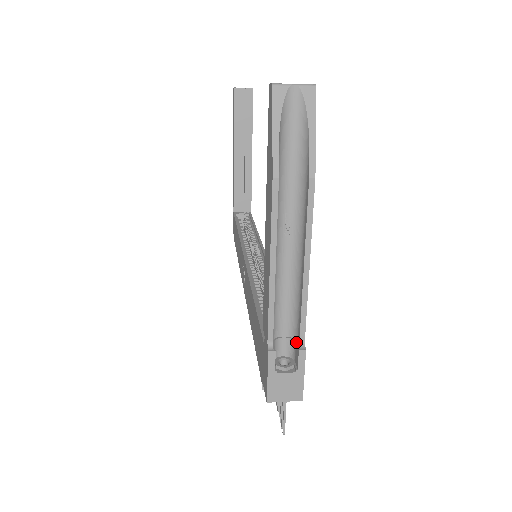
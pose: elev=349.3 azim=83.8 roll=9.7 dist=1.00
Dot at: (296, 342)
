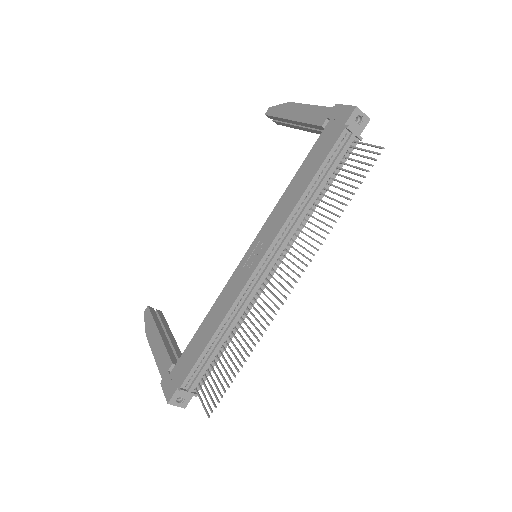
Dot at: occluded
